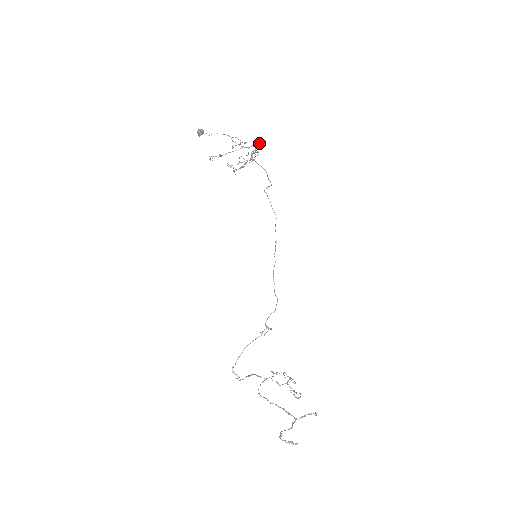
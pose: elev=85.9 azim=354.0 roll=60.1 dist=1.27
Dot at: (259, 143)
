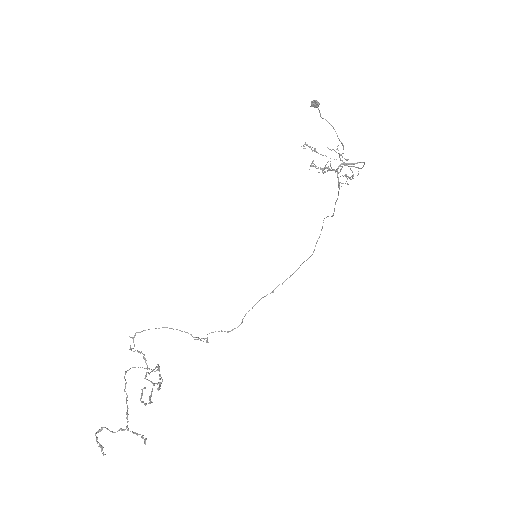
Dot at: (357, 162)
